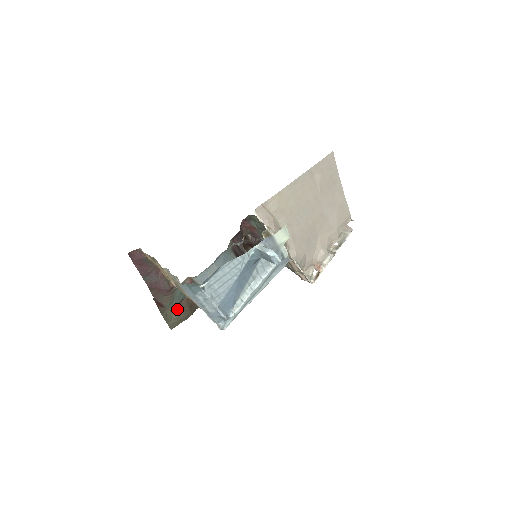
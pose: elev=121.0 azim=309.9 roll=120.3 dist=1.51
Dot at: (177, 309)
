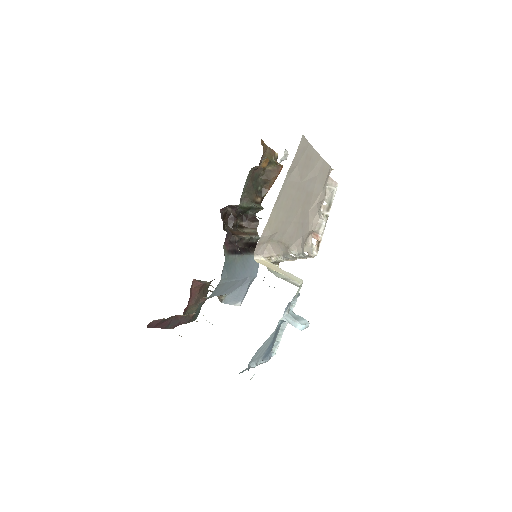
Dot at: (195, 305)
